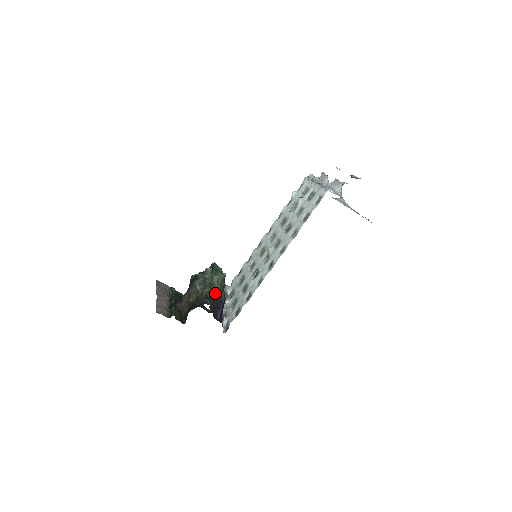
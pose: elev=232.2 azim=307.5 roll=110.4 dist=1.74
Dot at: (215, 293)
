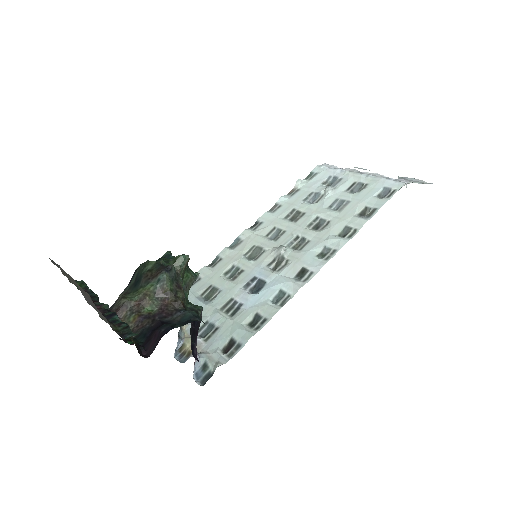
Dot at: (190, 305)
